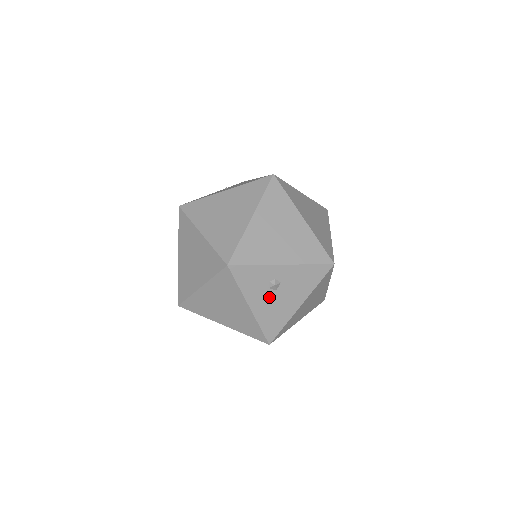
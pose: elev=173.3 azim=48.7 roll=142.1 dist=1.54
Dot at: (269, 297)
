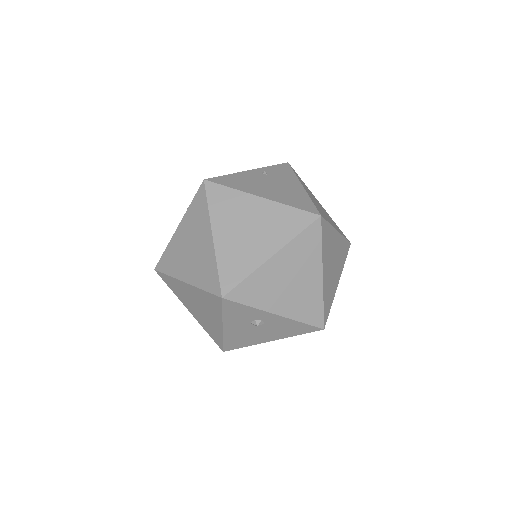
Dot at: (246, 328)
